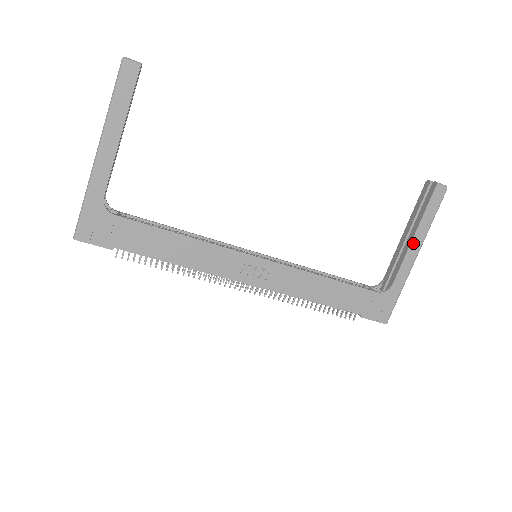
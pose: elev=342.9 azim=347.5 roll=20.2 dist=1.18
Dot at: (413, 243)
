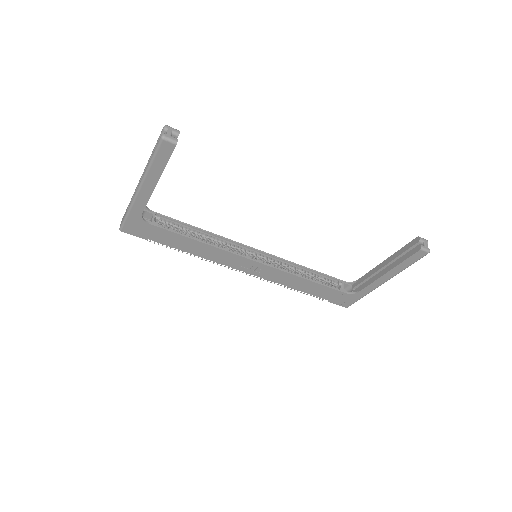
Dot at: (385, 275)
